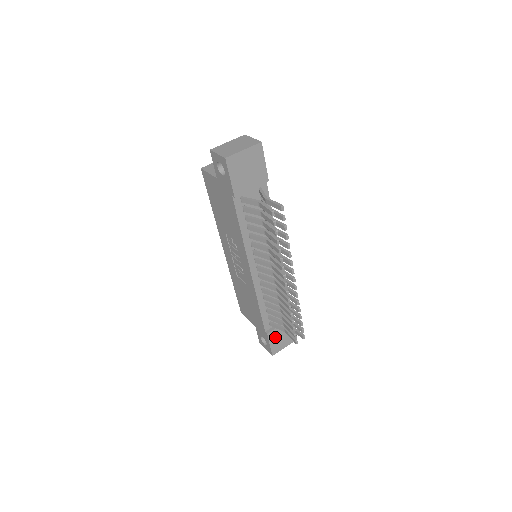
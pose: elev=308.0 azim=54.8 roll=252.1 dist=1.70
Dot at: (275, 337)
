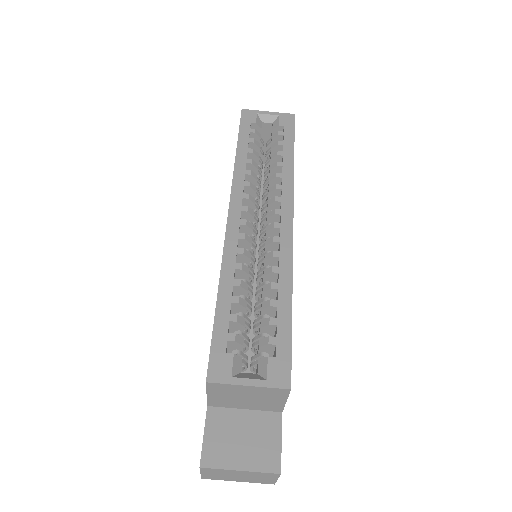
Dot at: occluded
